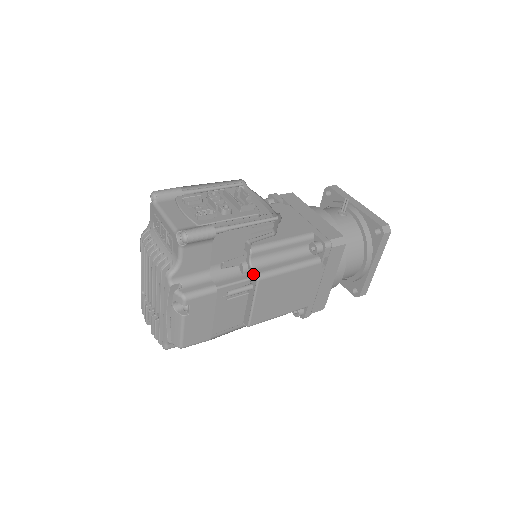
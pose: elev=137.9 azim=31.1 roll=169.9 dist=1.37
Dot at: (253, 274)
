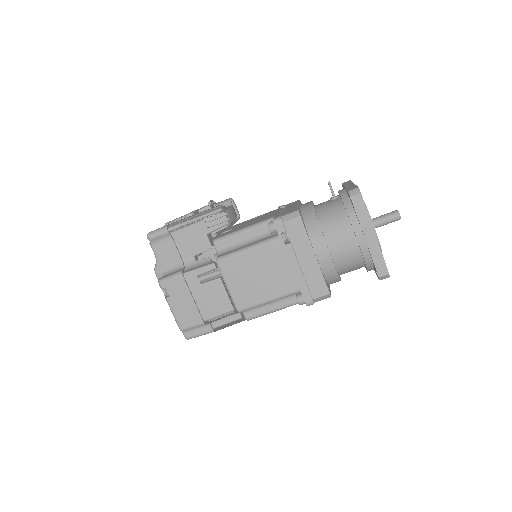
Dot at: occluded
